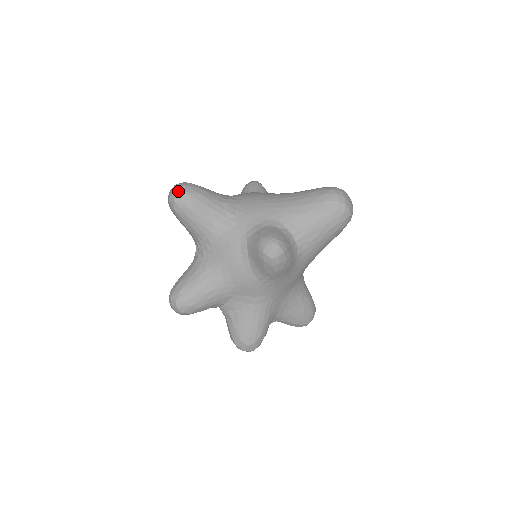
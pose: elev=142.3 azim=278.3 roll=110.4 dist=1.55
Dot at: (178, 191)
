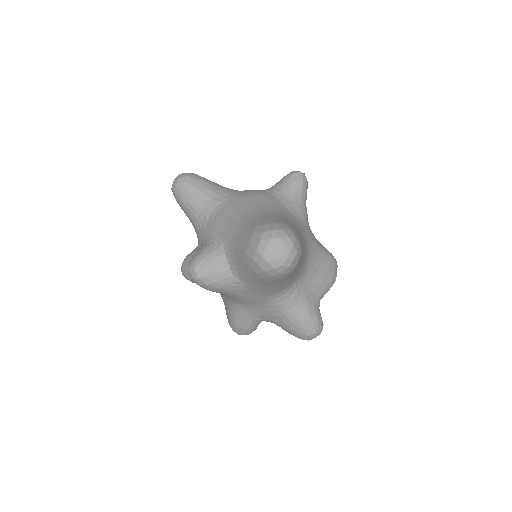
Dot at: (173, 183)
